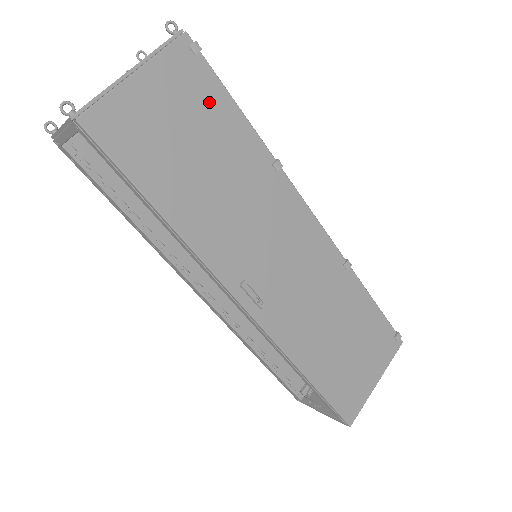
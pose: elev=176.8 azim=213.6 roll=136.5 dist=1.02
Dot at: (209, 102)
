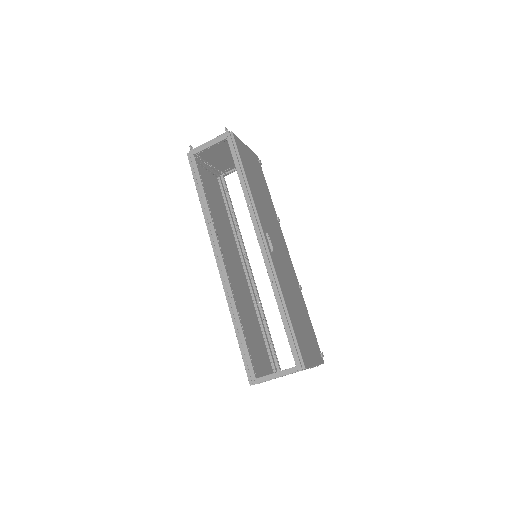
Dot at: (262, 177)
